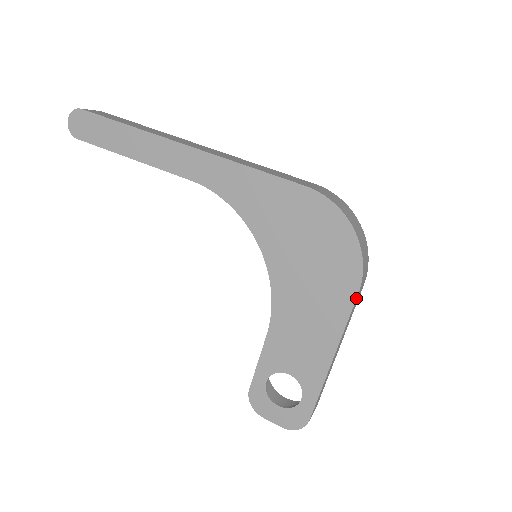
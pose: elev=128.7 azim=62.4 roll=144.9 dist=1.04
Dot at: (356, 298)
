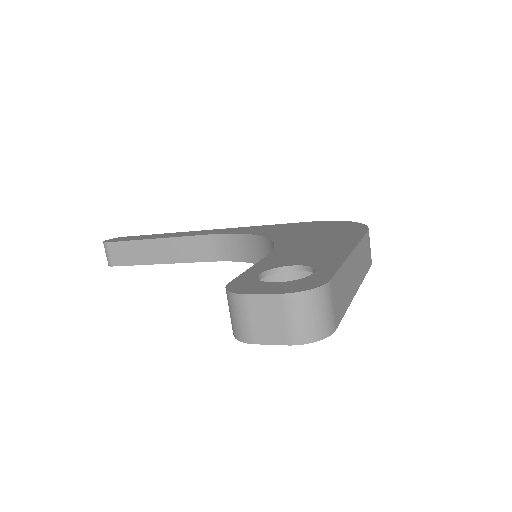
Dot at: (366, 232)
